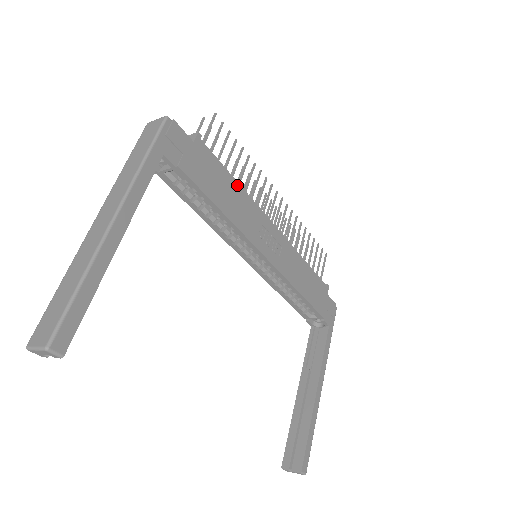
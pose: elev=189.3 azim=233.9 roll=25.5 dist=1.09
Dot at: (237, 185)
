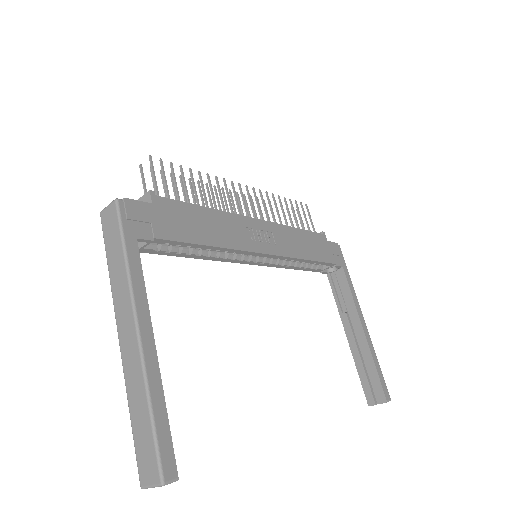
Dot at: (208, 210)
